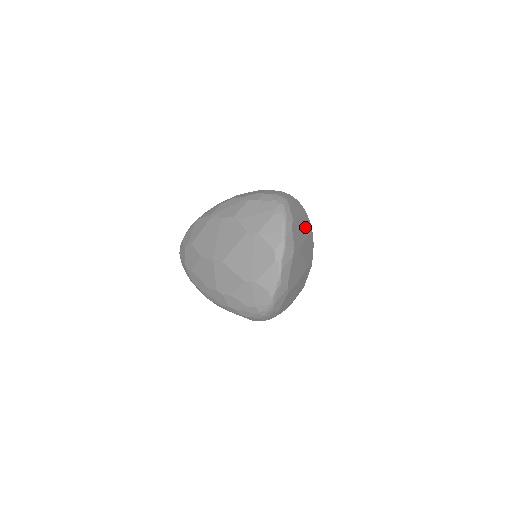
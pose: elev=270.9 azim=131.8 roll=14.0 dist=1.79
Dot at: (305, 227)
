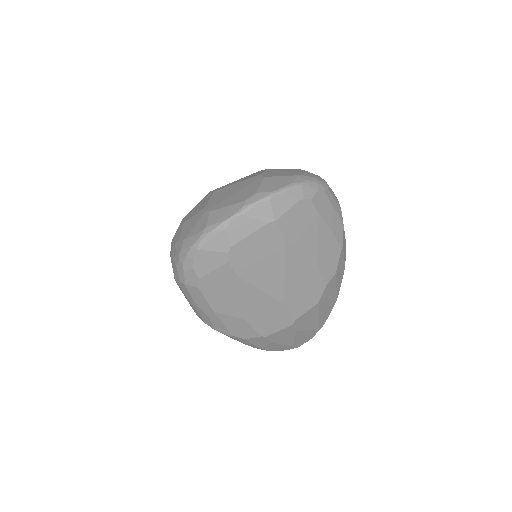
Dot at: (322, 251)
